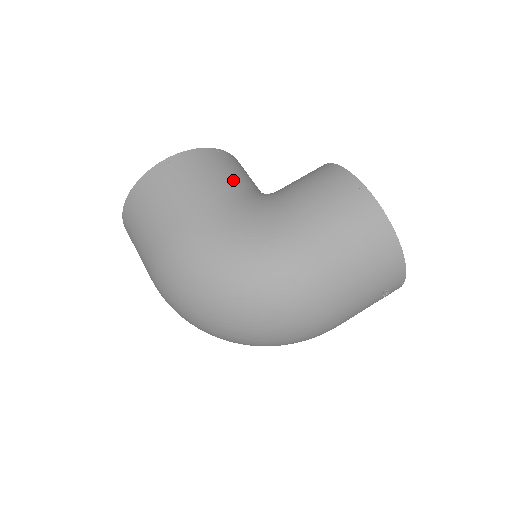
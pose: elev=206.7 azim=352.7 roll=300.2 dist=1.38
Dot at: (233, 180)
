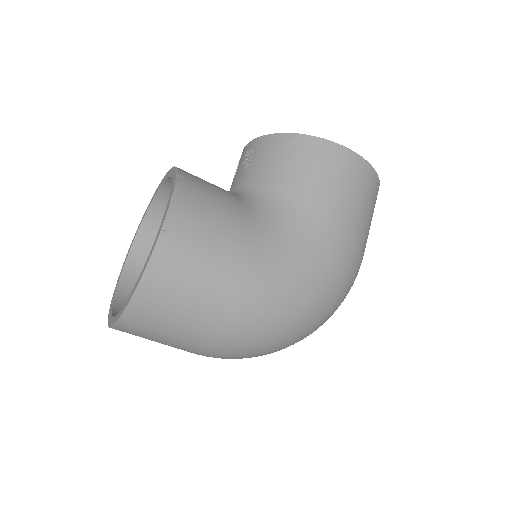
Dot at: (233, 206)
